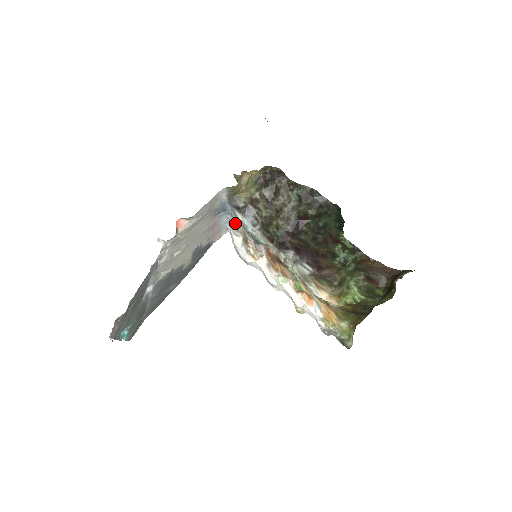
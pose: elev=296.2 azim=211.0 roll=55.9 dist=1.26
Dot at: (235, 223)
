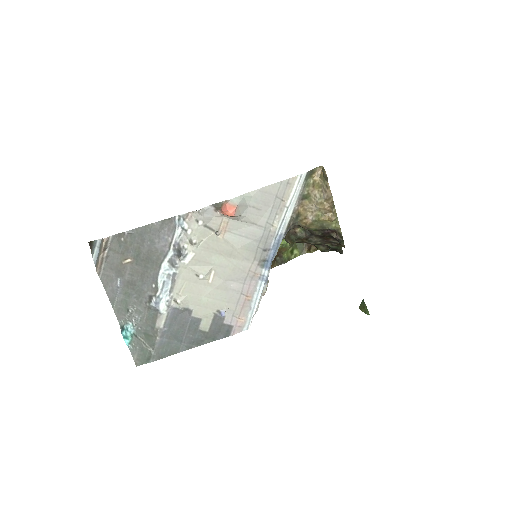
Dot at: occluded
